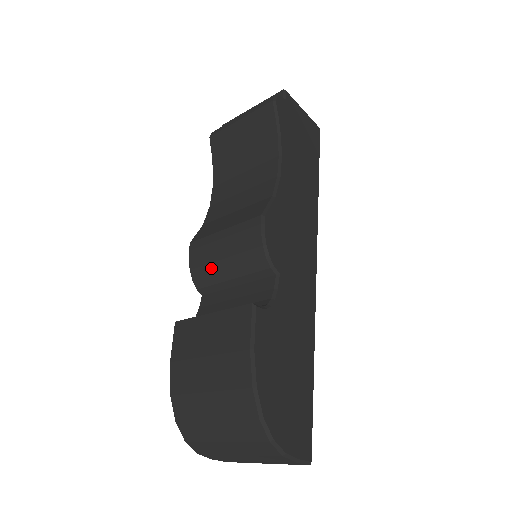
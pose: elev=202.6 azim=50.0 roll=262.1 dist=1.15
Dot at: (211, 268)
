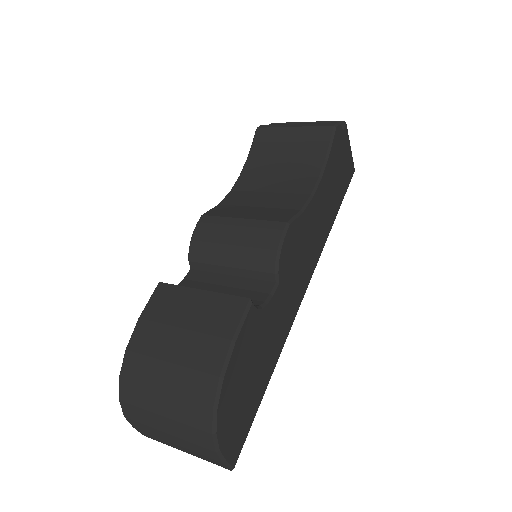
Dot at: (214, 248)
